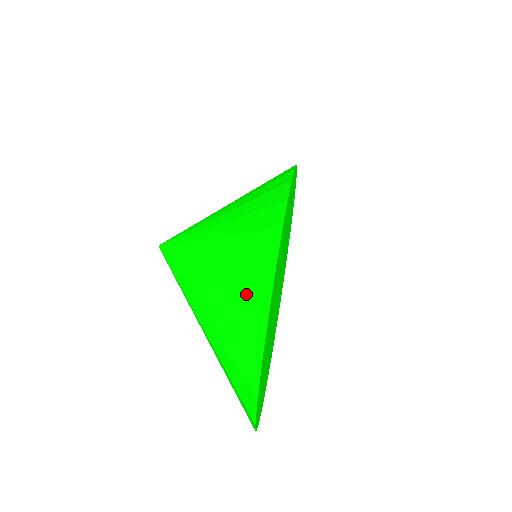
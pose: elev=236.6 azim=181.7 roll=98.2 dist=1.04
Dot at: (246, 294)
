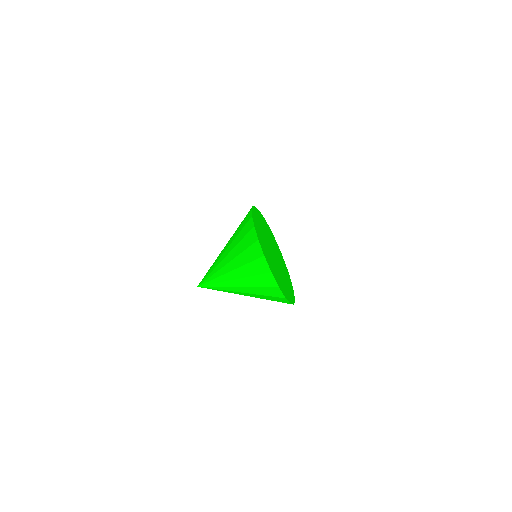
Dot at: (246, 247)
